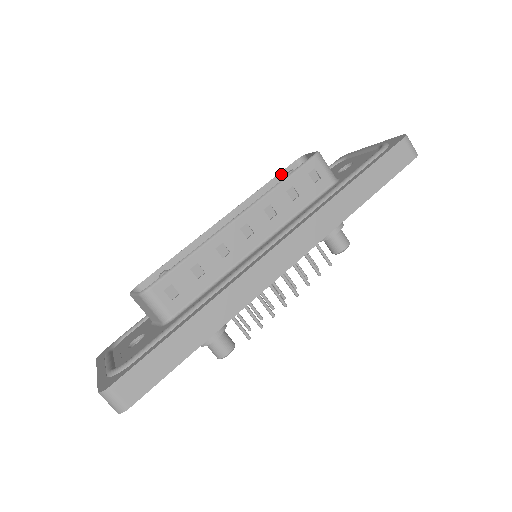
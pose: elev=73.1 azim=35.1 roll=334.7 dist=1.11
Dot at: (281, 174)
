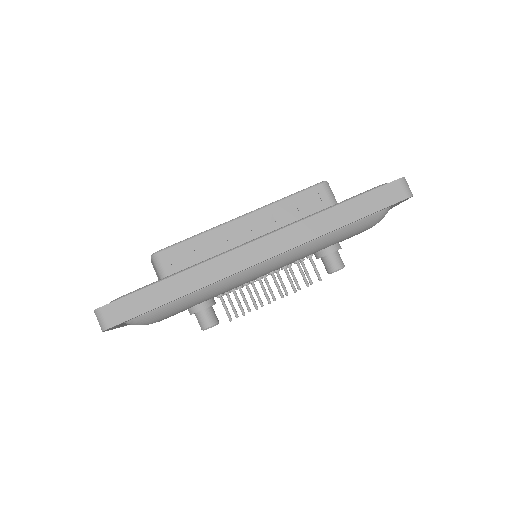
Dot at: occluded
